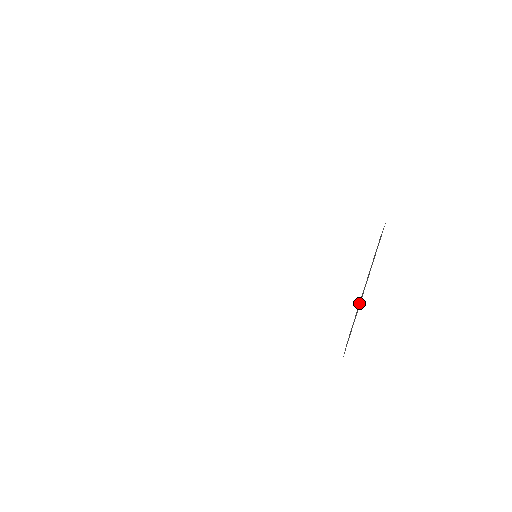
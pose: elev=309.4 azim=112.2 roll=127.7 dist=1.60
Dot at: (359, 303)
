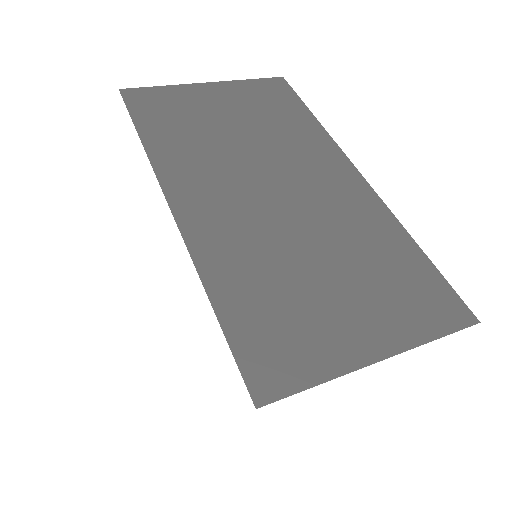
Dot at: occluded
